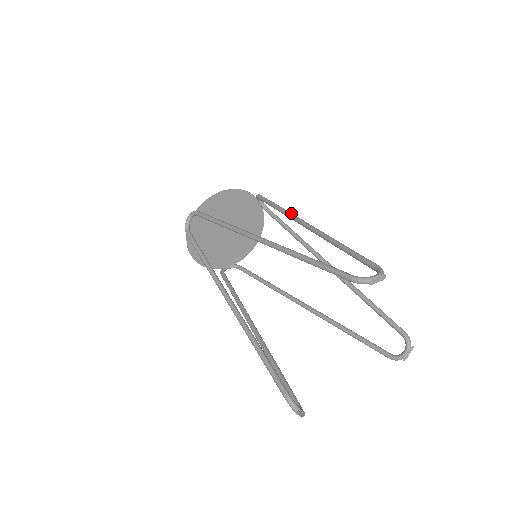
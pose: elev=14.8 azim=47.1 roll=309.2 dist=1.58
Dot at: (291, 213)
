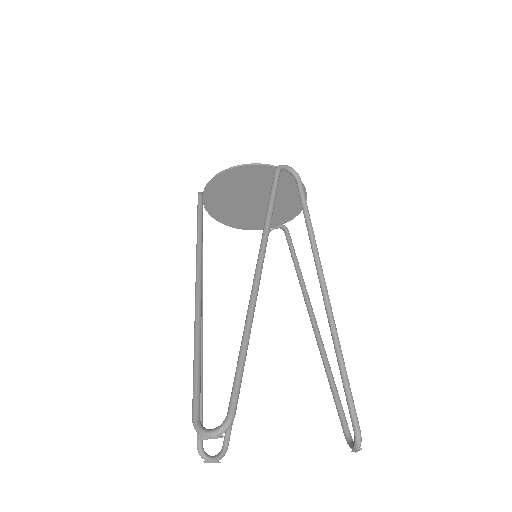
Dot at: (264, 236)
